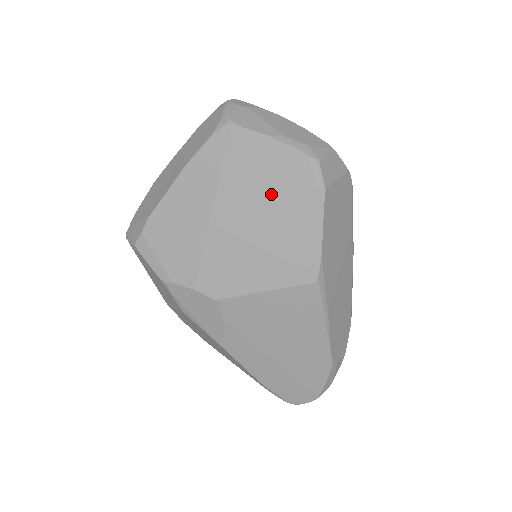
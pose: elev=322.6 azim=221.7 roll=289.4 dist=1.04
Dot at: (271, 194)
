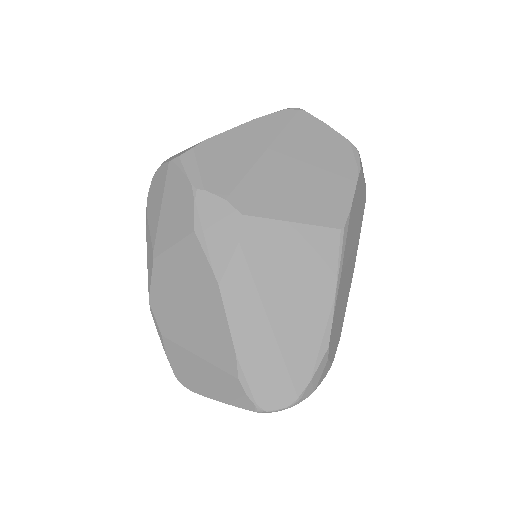
Dot at: (319, 156)
